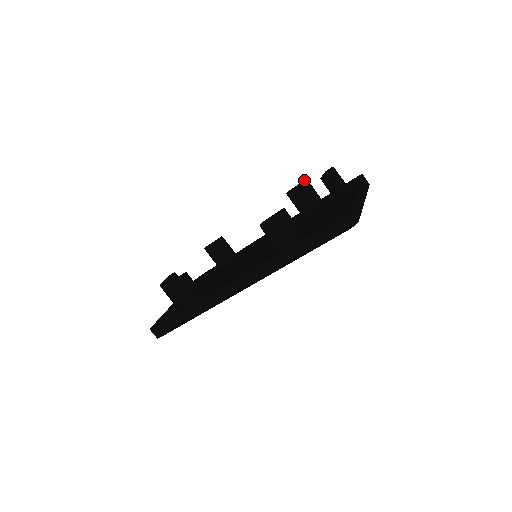
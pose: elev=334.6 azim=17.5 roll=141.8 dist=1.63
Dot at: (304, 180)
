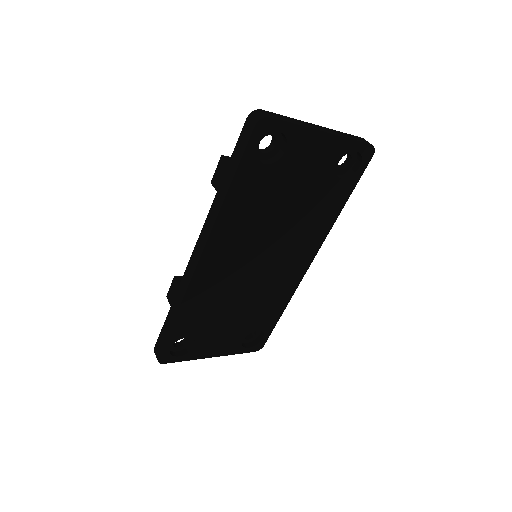
Dot at: occluded
